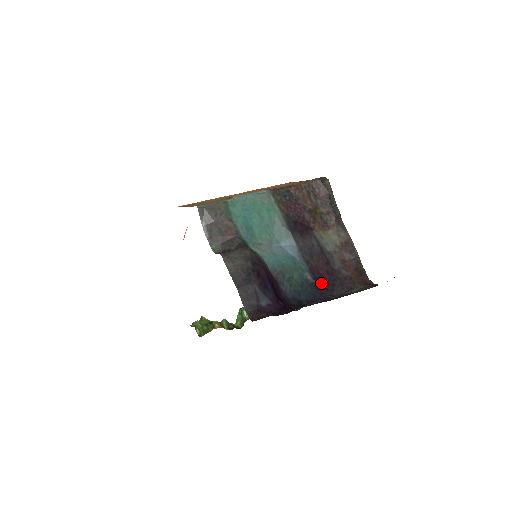
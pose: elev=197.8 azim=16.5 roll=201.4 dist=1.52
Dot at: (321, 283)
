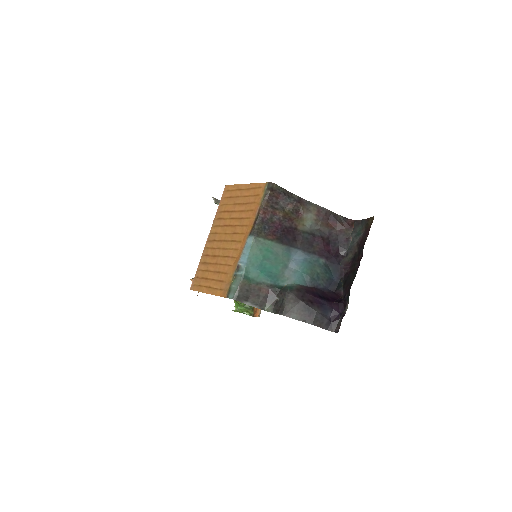
Dot at: (332, 256)
